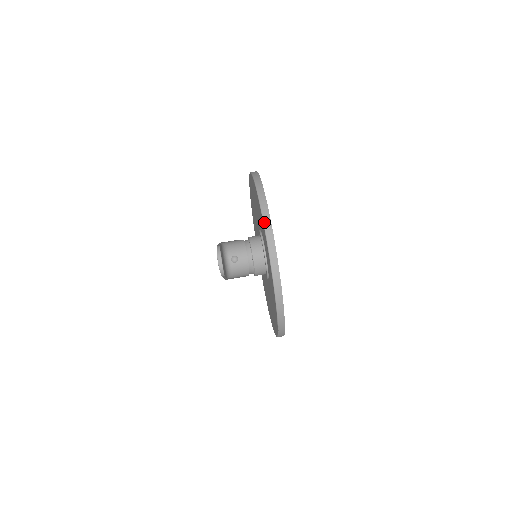
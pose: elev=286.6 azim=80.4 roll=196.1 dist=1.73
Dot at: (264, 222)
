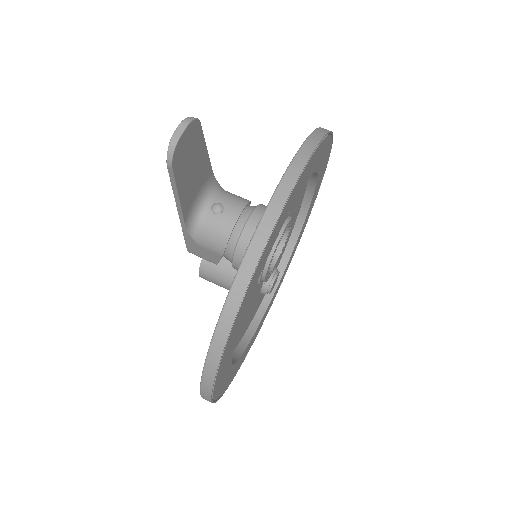
Dot at: (297, 153)
